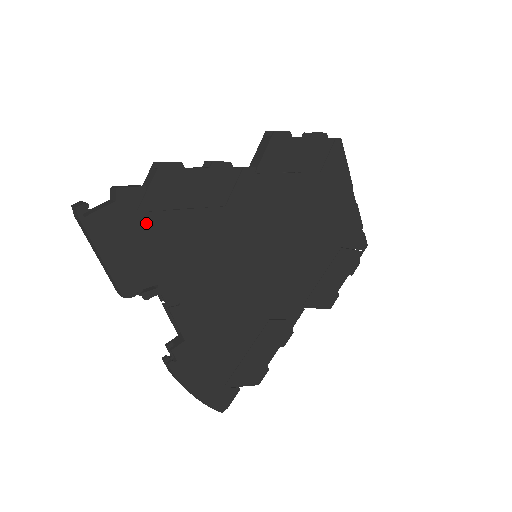
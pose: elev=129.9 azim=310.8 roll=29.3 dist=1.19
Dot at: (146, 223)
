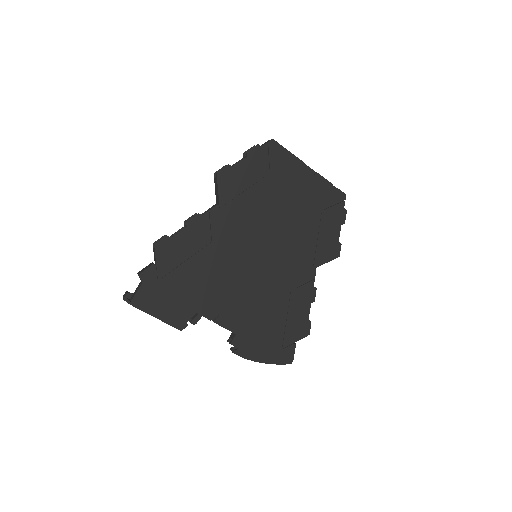
Dot at: (167, 283)
